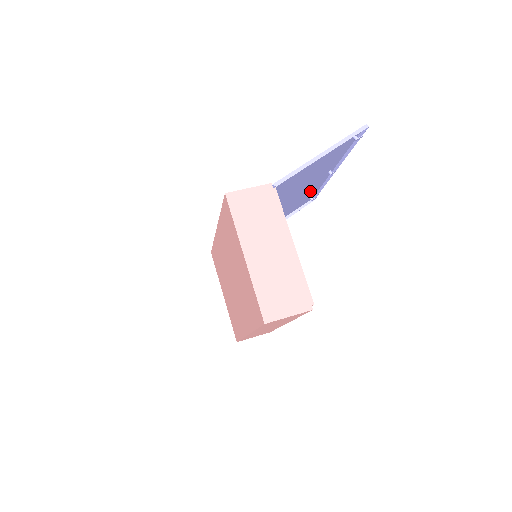
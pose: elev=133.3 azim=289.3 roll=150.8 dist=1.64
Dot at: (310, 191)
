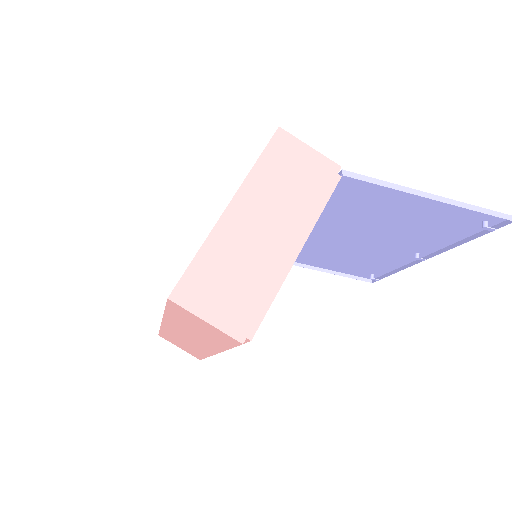
Dot at: (377, 261)
